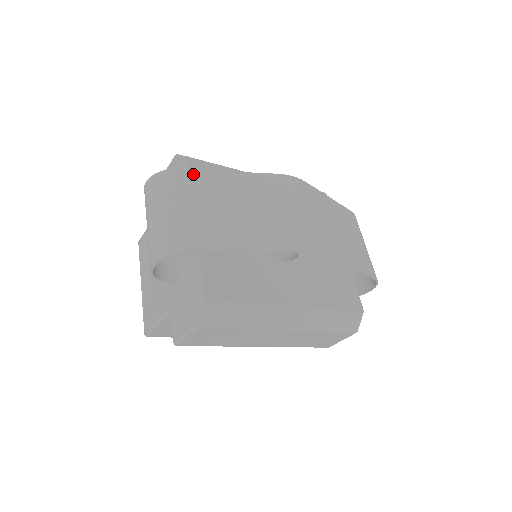
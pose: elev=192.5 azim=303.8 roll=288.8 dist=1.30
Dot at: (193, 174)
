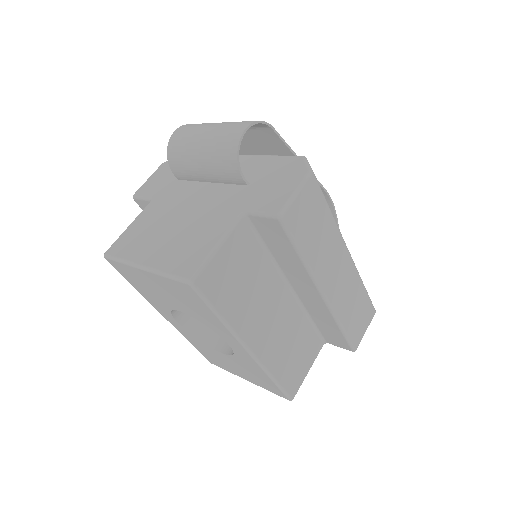
Dot at: occluded
